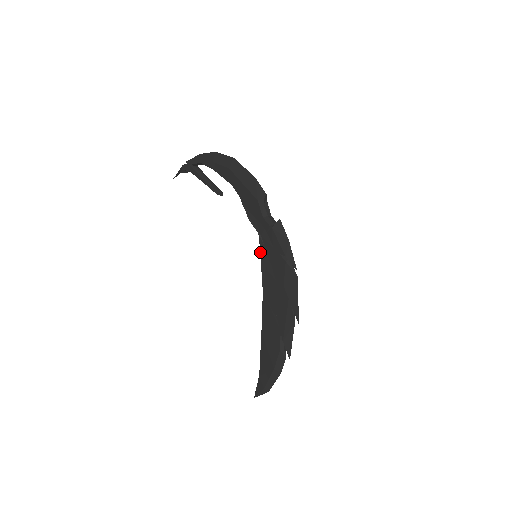
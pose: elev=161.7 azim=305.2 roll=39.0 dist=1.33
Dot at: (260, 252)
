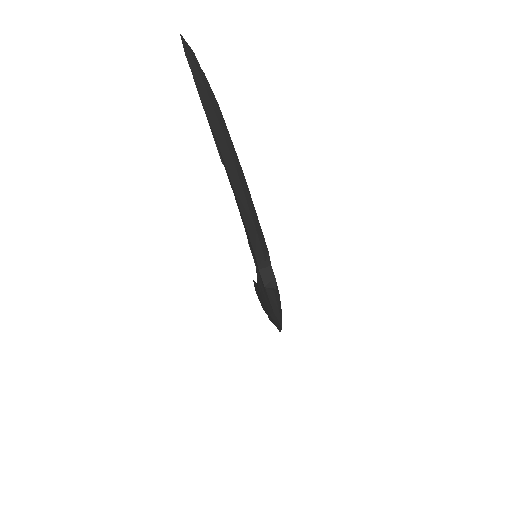
Dot at: (256, 271)
